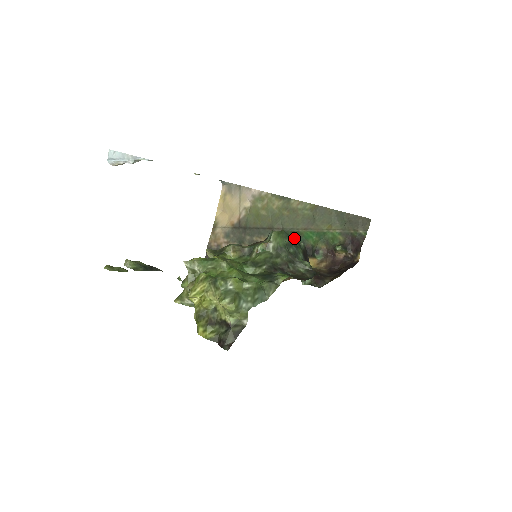
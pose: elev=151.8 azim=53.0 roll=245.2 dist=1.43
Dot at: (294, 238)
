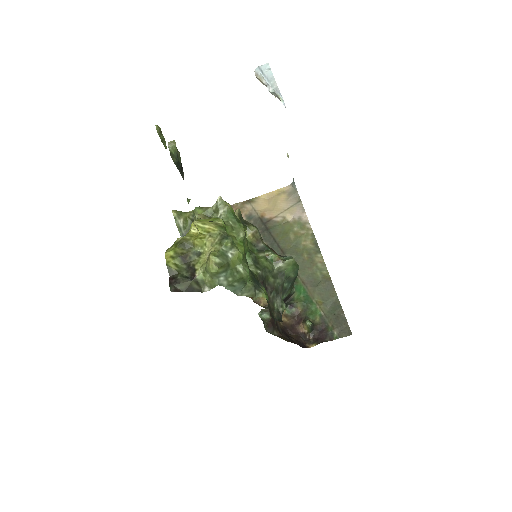
Dot at: occluded
